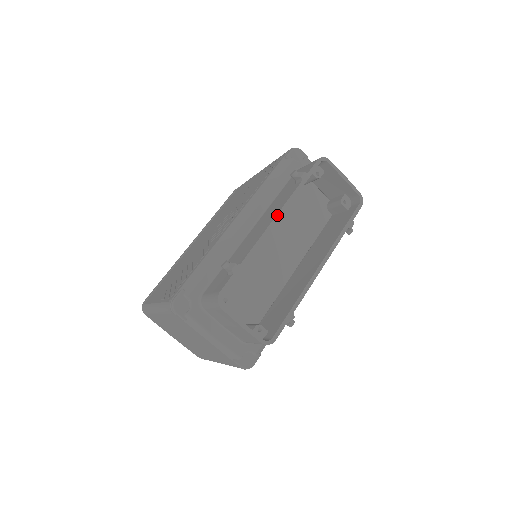
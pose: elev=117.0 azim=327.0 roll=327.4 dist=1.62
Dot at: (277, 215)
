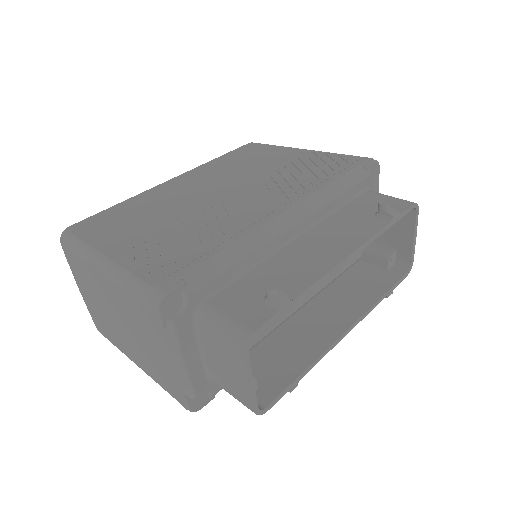
Dot at: (354, 252)
